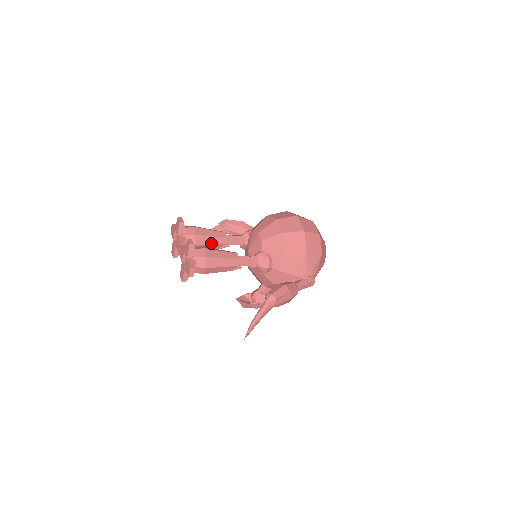
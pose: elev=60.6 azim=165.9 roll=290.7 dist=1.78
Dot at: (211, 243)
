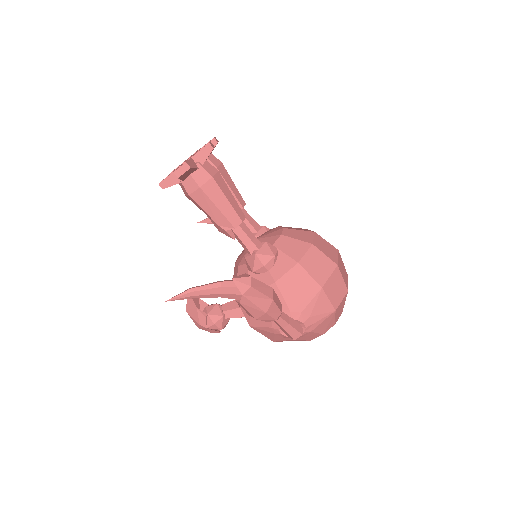
Dot at: occluded
